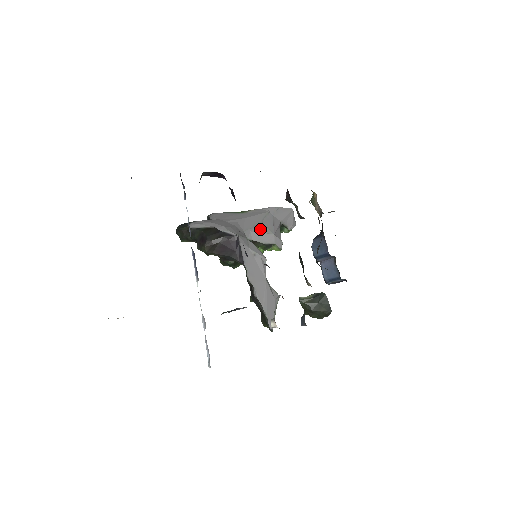
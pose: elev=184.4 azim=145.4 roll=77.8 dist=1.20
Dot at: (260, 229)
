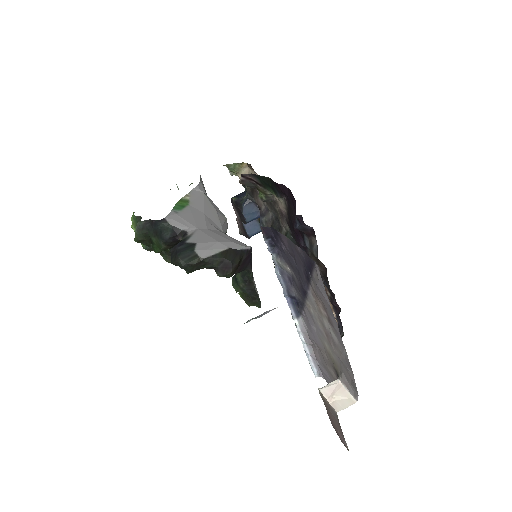
Dot at: (221, 219)
